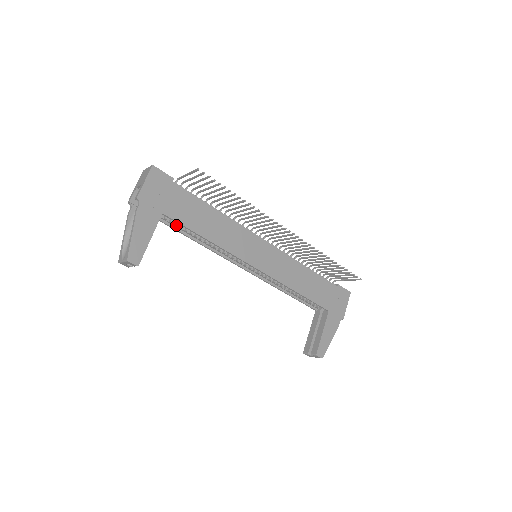
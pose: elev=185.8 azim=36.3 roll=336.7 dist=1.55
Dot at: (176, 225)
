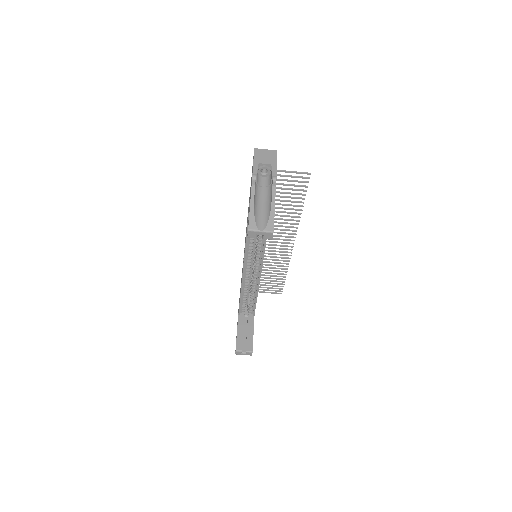
Dot at: occluded
